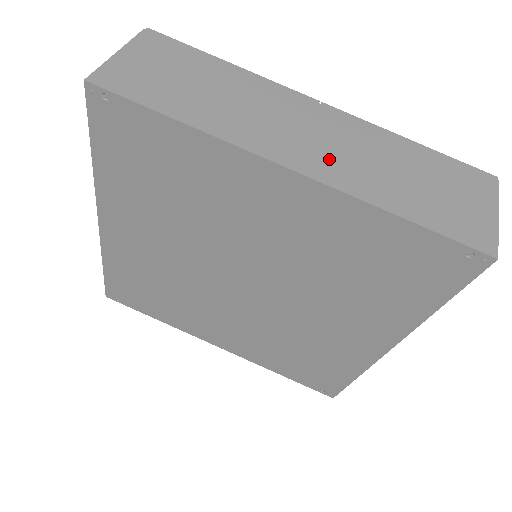
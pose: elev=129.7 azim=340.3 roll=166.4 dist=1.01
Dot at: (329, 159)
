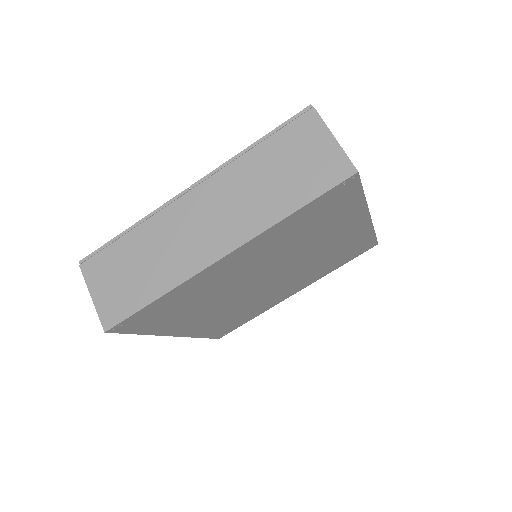
Dot at: (232, 223)
